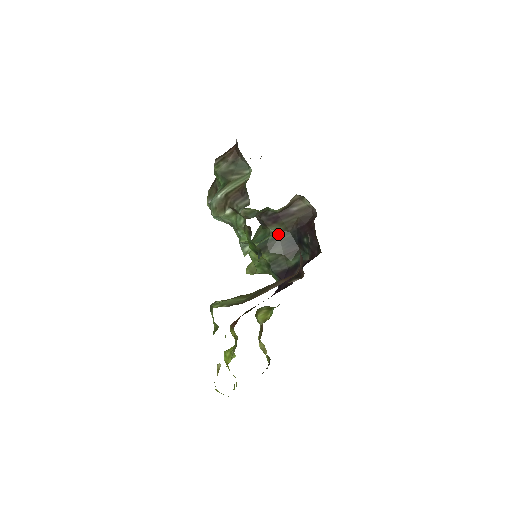
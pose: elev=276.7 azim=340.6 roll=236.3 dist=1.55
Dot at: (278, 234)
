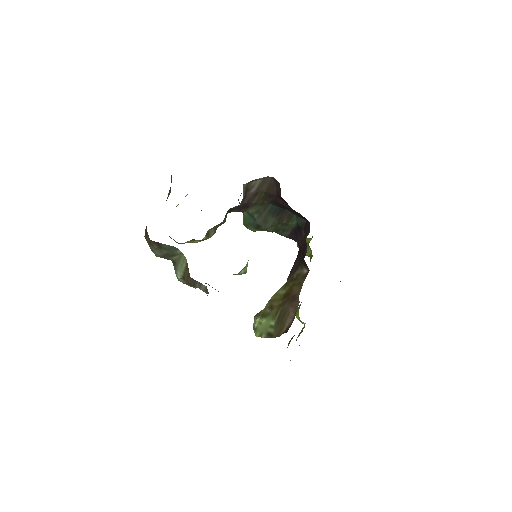
Dot at: (259, 211)
